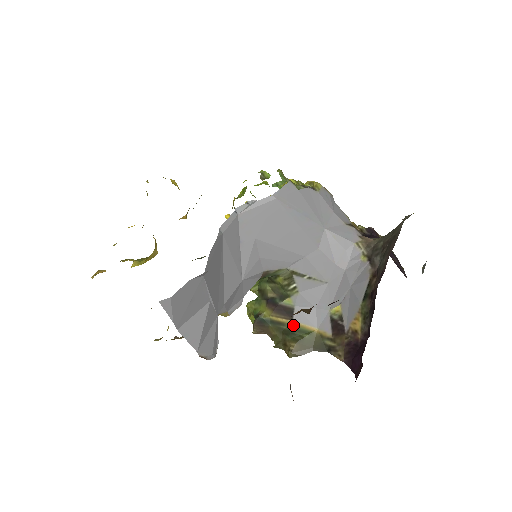
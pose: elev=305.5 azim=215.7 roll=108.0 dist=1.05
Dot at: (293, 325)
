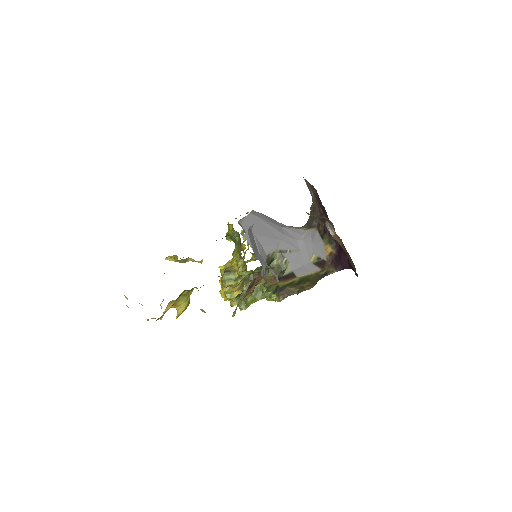
Dot at: (299, 278)
